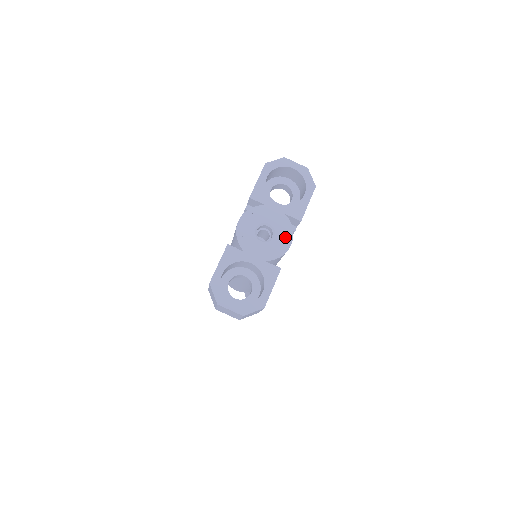
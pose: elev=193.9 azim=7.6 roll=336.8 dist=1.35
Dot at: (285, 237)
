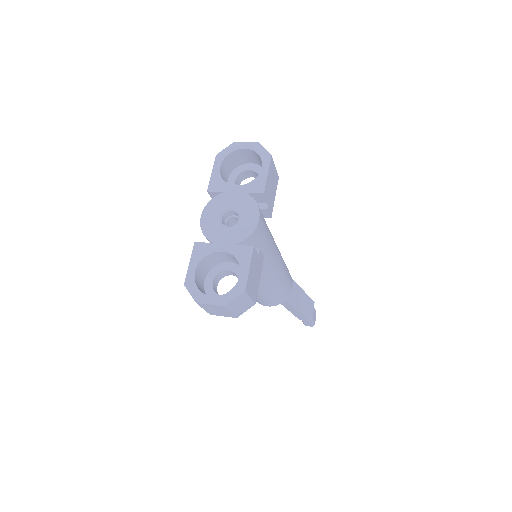
Dot at: (251, 214)
